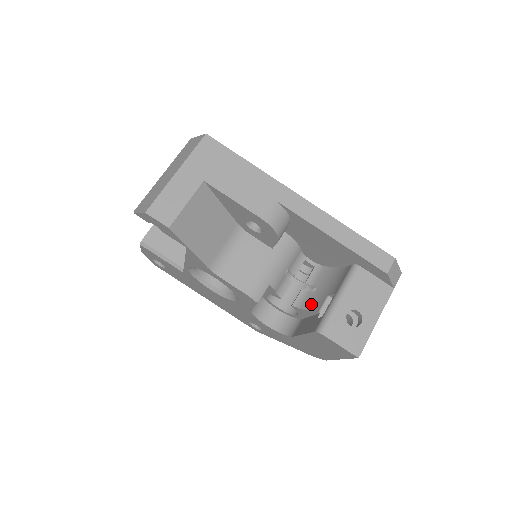
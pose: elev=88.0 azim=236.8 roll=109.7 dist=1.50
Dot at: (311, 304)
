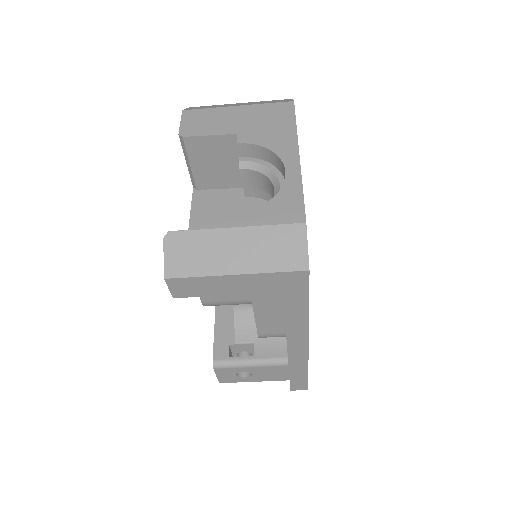
Dot at: (242, 325)
